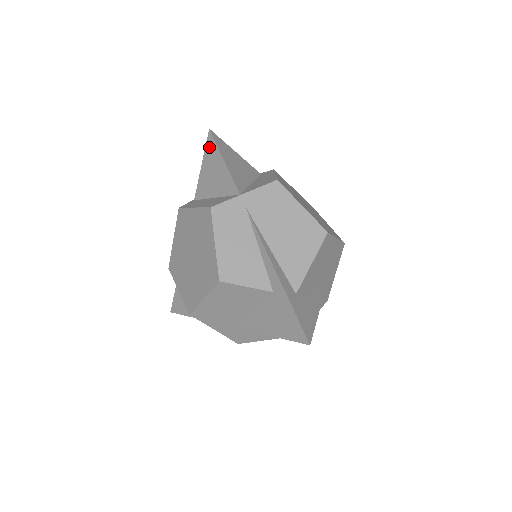
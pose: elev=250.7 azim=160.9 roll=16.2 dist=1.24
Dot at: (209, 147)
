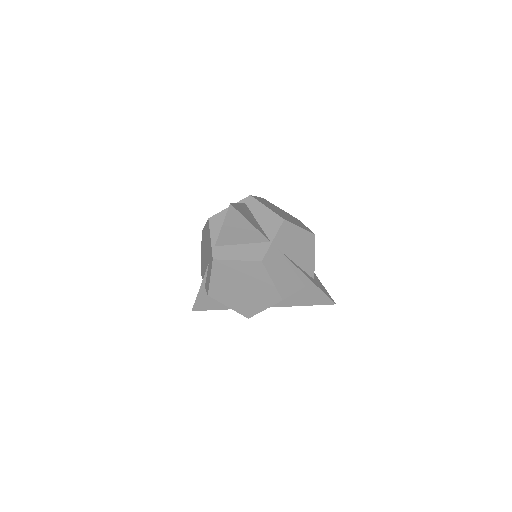
Dot at: (231, 215)
